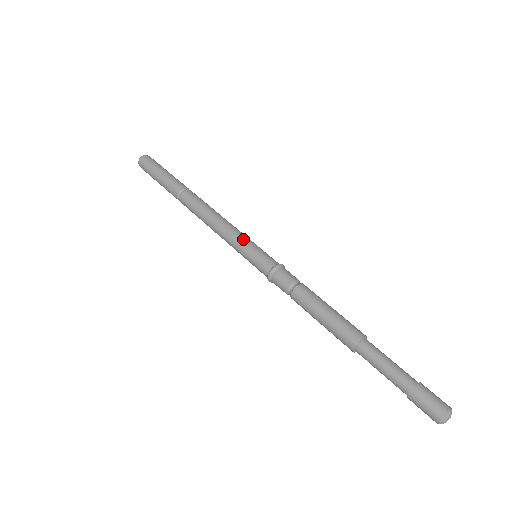
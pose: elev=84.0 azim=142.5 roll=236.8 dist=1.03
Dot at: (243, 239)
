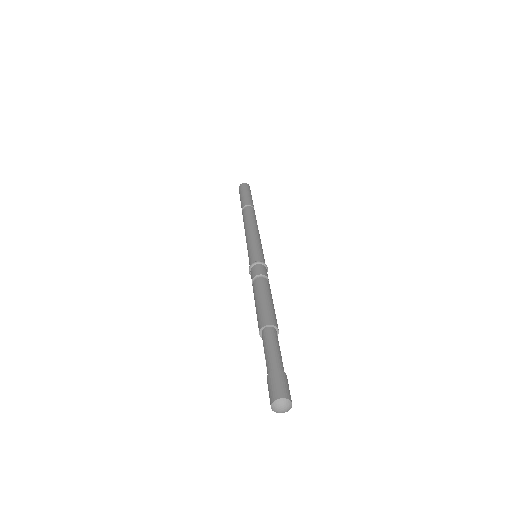
Dot at: (258, 241)
